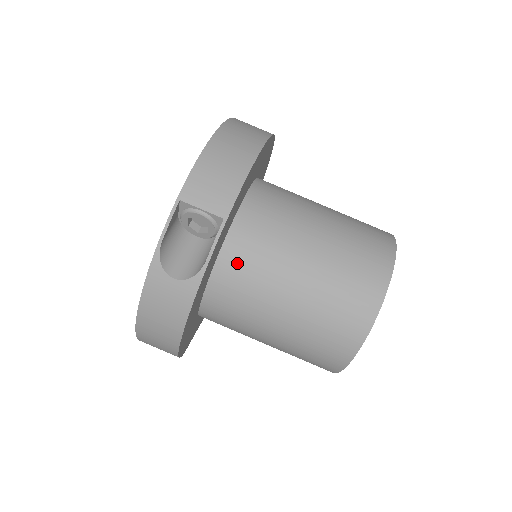
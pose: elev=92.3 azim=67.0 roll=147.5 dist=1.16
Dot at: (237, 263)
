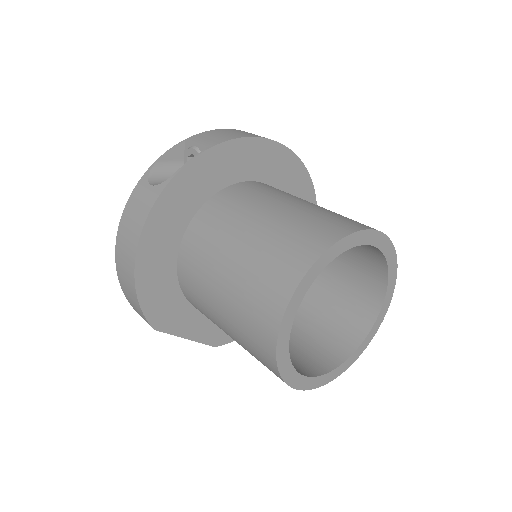
Dot at: (215, 209)
